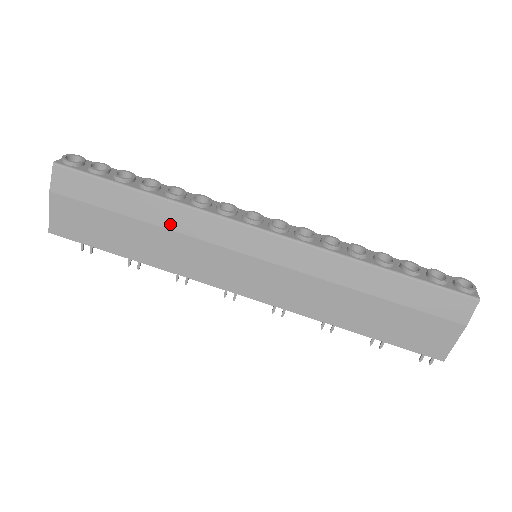
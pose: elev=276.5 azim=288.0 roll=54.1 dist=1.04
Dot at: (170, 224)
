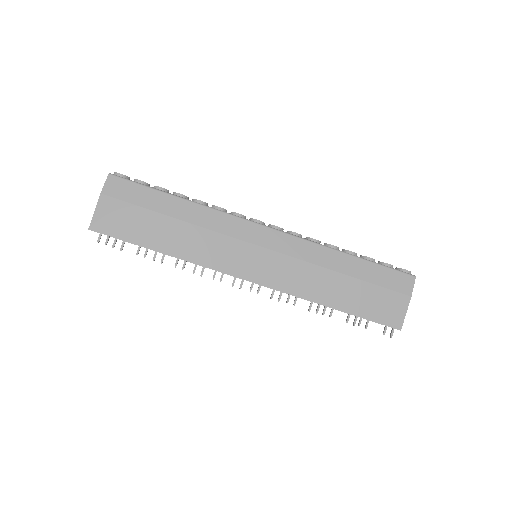
Dot at: (197, 221)
